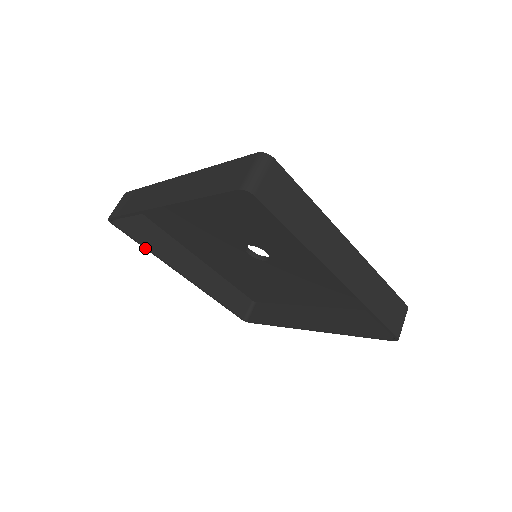
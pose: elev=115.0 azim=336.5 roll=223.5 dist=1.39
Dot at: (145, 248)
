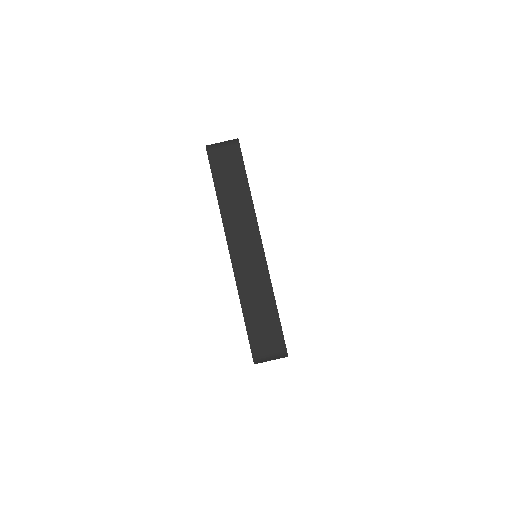
Dot at: occluded
